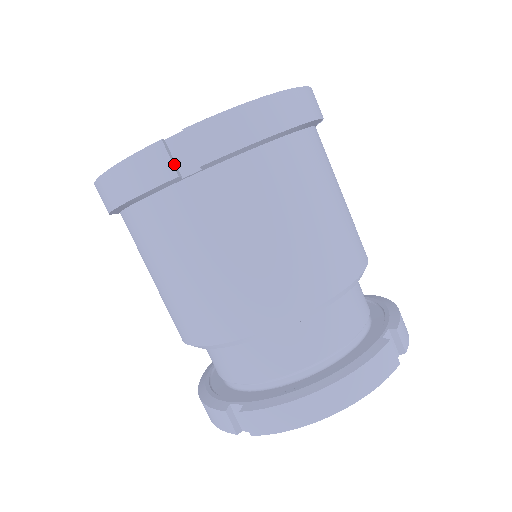
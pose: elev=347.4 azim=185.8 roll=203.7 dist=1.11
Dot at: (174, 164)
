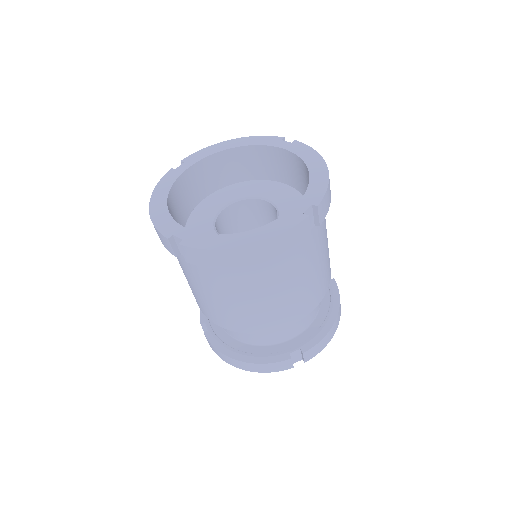
Dot at: (308, 228)
